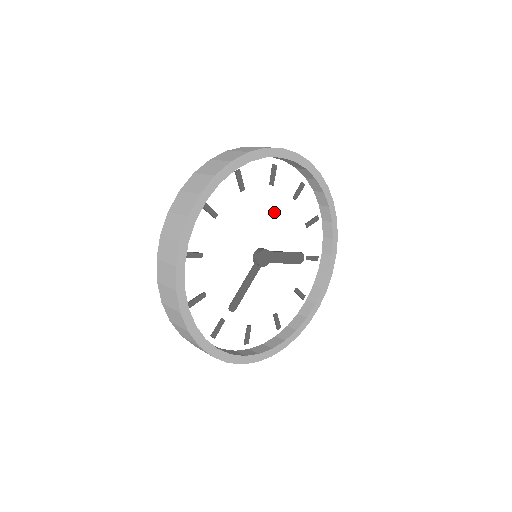
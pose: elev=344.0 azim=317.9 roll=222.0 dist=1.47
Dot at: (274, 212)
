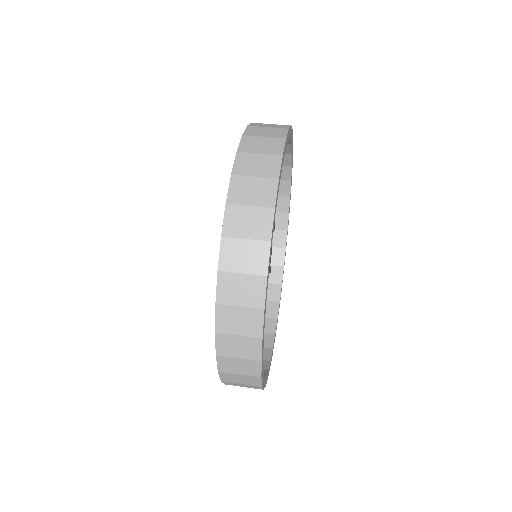
Dot at: occluded
